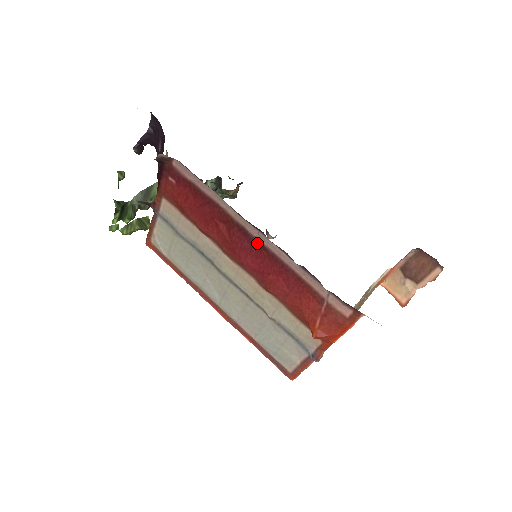
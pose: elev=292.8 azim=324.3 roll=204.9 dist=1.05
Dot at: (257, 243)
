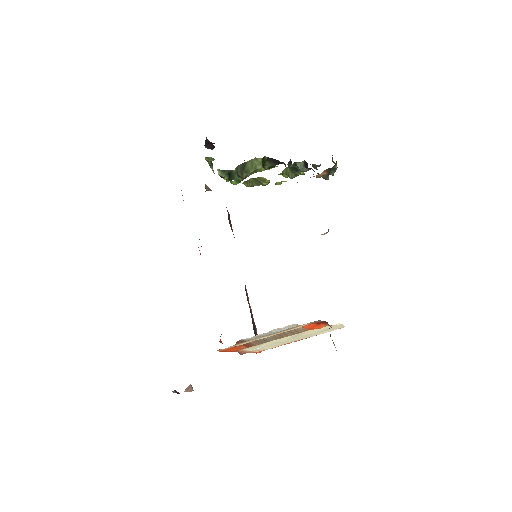
Dot at: occluded
